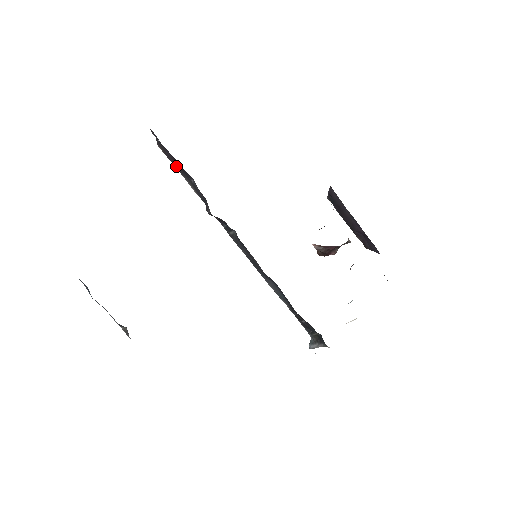
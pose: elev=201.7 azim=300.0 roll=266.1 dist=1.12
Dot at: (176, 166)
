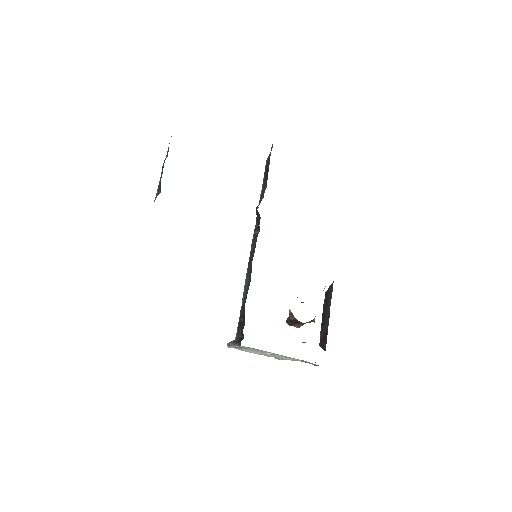
Dot at: (265, 175)
